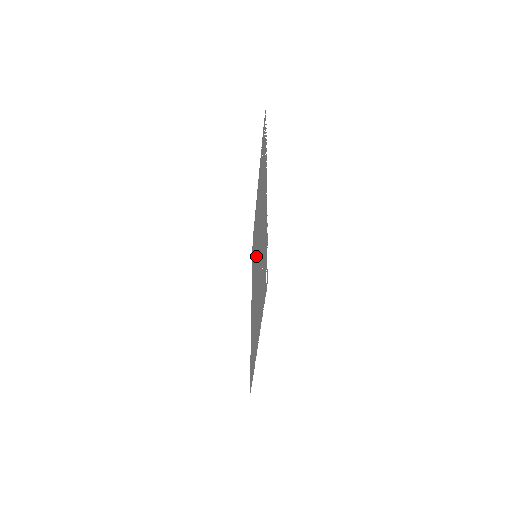
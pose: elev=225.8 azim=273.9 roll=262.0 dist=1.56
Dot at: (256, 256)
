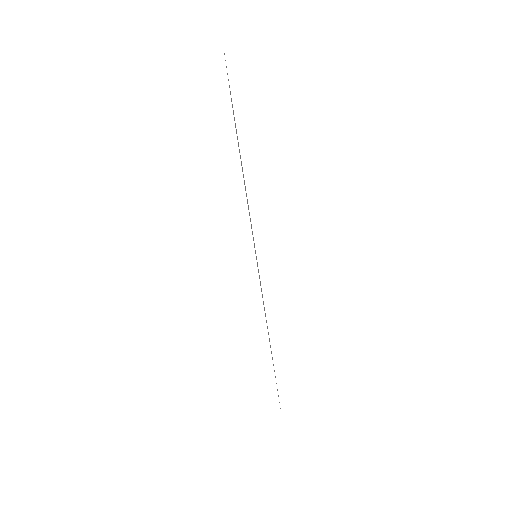
Dot at: occluded
